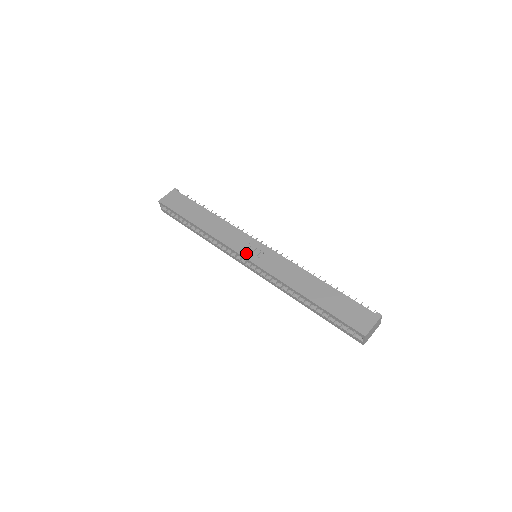
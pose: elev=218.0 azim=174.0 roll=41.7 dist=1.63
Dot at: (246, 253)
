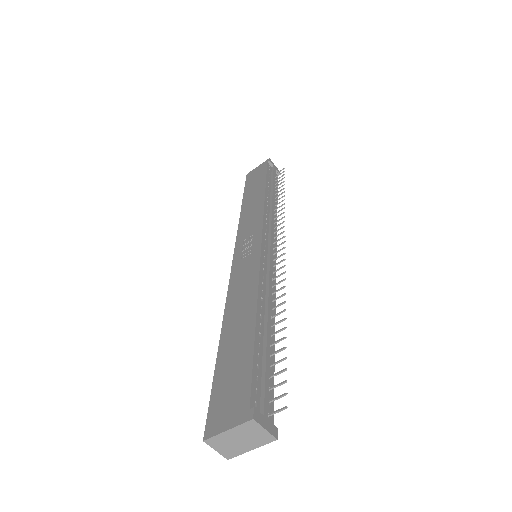
Dot at: (239, 248)
